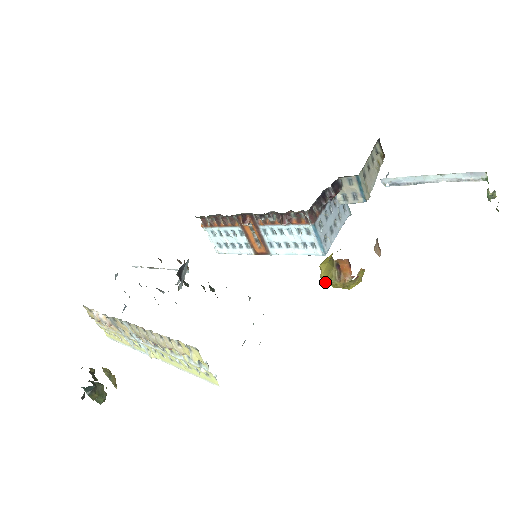
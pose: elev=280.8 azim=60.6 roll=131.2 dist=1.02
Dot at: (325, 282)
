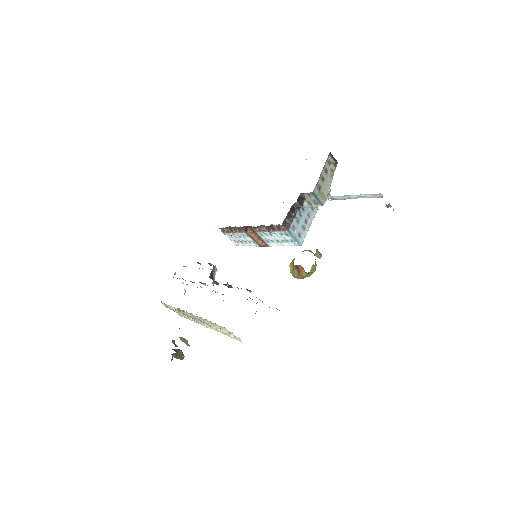
Dot at: occluded
